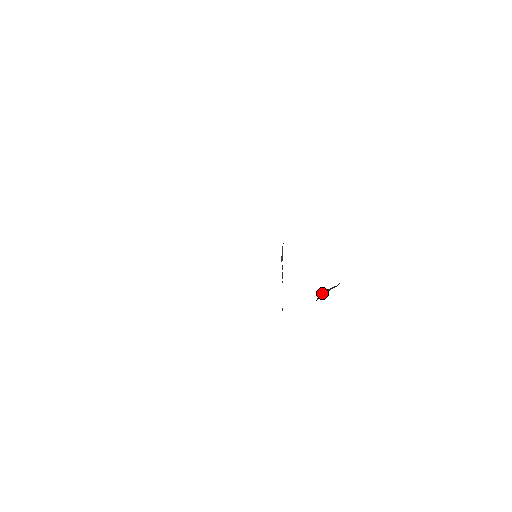
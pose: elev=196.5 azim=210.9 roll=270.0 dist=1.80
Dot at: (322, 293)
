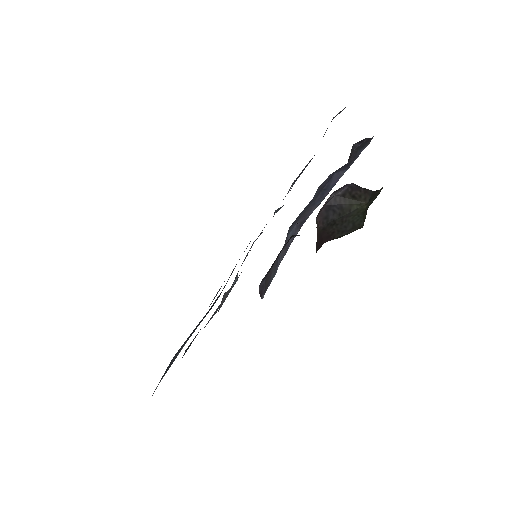
Dot at: (331, 203)
